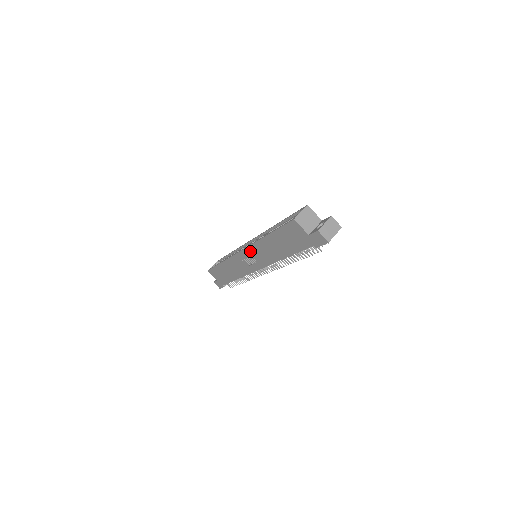
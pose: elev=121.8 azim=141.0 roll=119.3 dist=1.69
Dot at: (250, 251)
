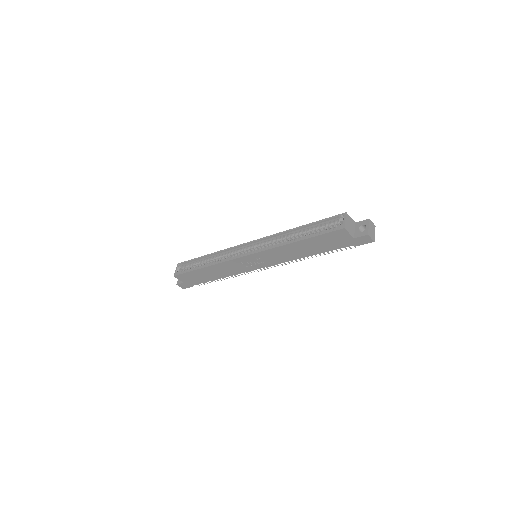
Dot at: (261, 255)
